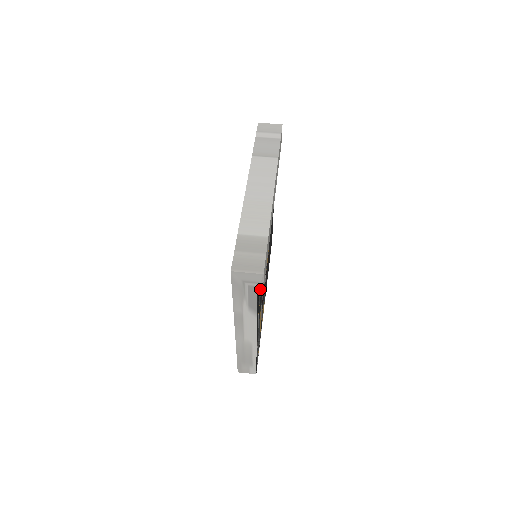
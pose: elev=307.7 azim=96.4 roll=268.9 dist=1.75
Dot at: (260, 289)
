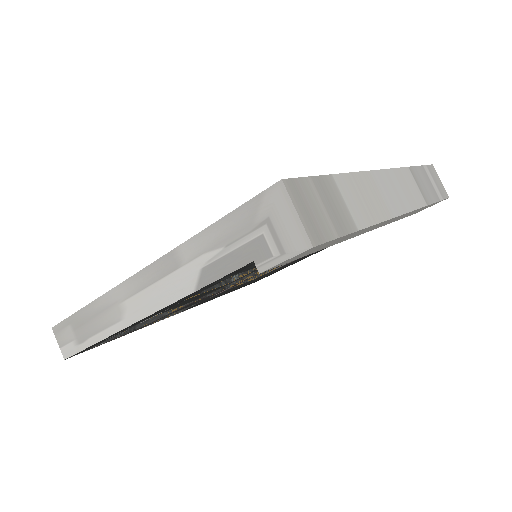
Dot at: (266, 262)
